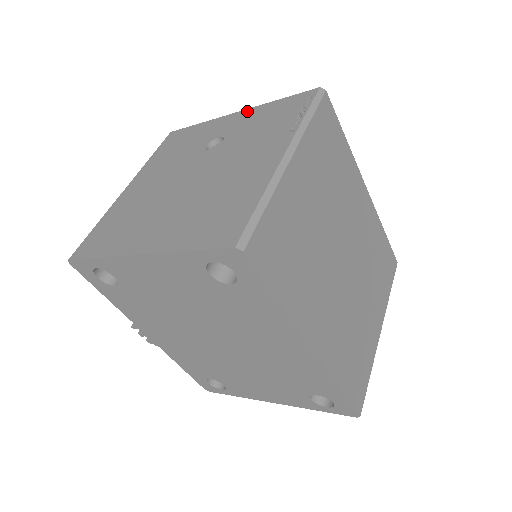
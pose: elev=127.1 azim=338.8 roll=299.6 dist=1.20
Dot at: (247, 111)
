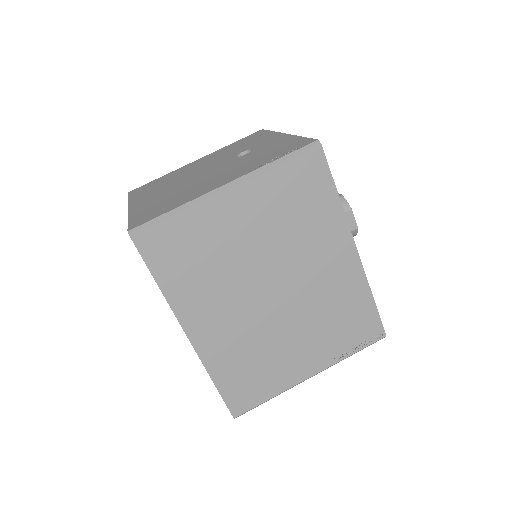
Dot at: (286, 136)
